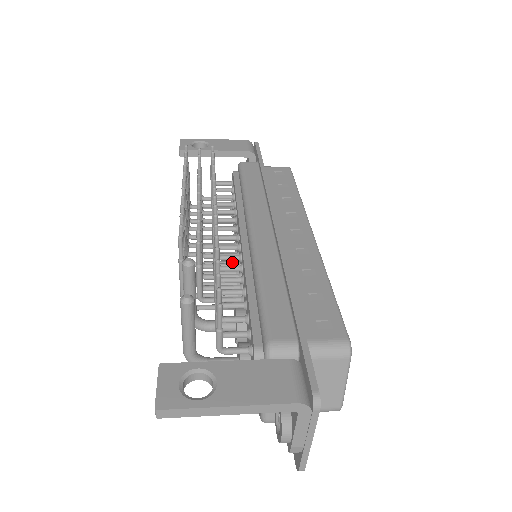
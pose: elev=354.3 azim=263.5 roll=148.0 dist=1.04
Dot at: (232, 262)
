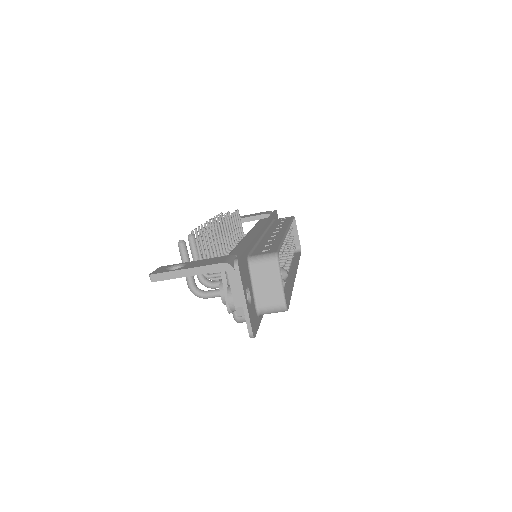
Dot at: occluded
